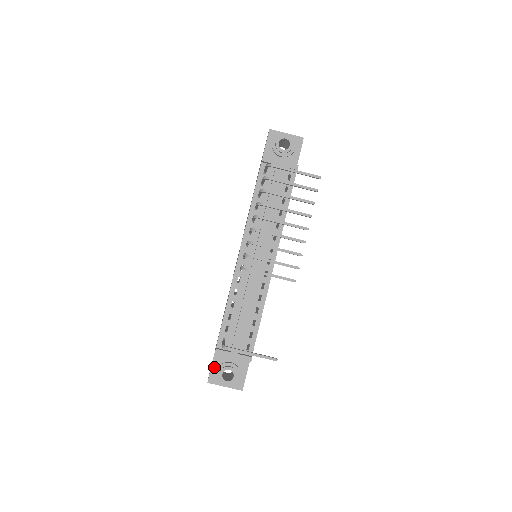
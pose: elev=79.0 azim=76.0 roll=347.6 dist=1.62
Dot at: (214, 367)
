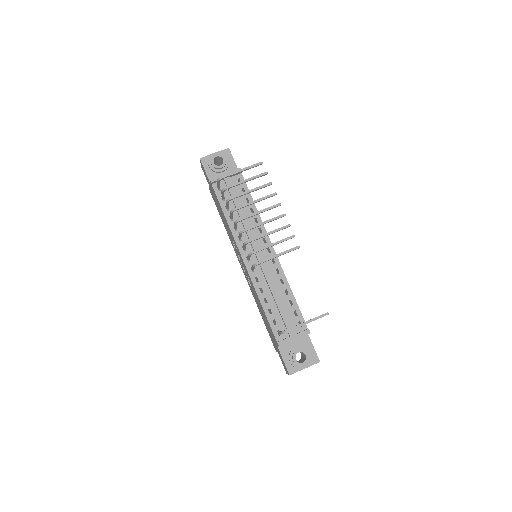
Dot at: (286, 360)
